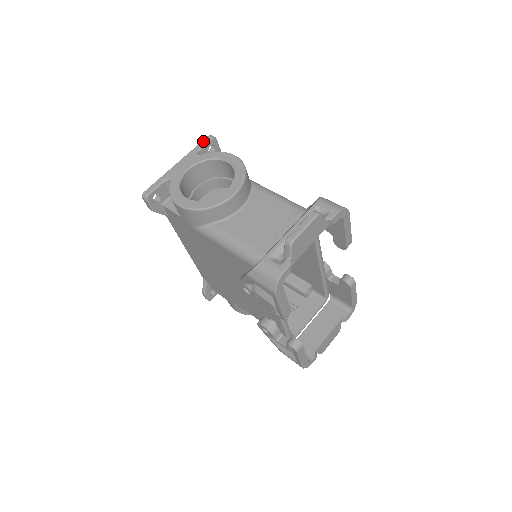
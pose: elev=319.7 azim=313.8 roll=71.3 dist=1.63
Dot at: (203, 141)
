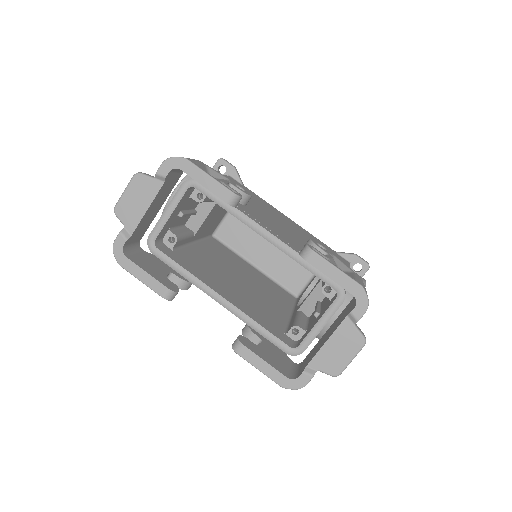
Dot at: (214, 167)
